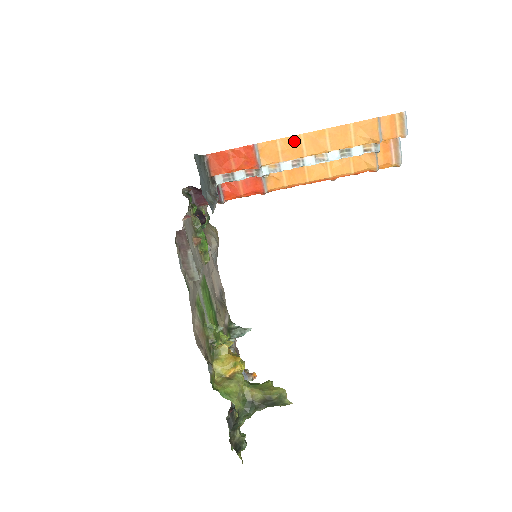
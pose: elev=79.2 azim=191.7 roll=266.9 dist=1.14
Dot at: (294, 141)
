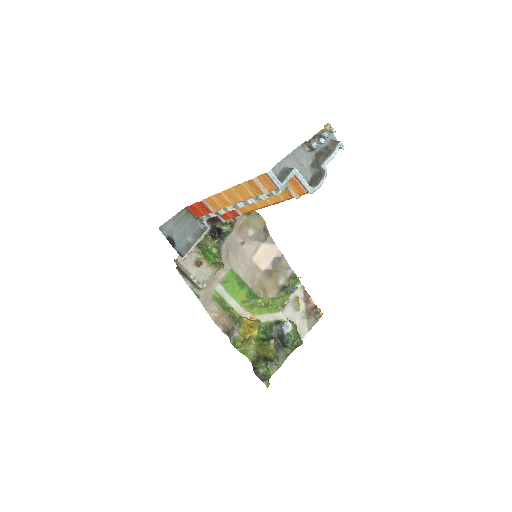
Dot at: (220, 196)
